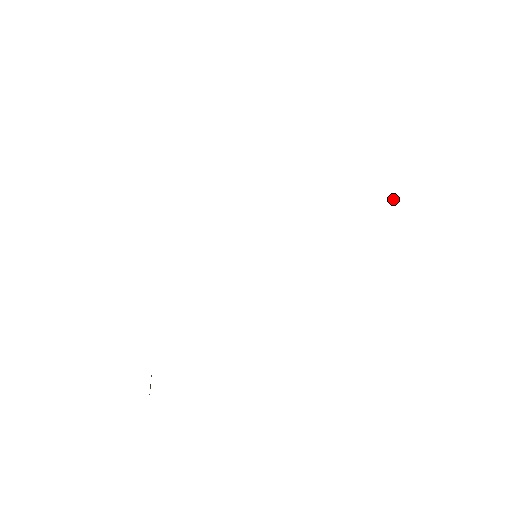
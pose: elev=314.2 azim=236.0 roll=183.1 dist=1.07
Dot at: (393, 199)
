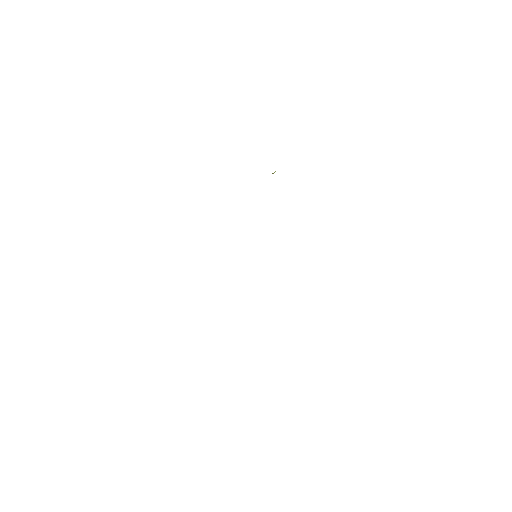
Dot at: (274, 172)
